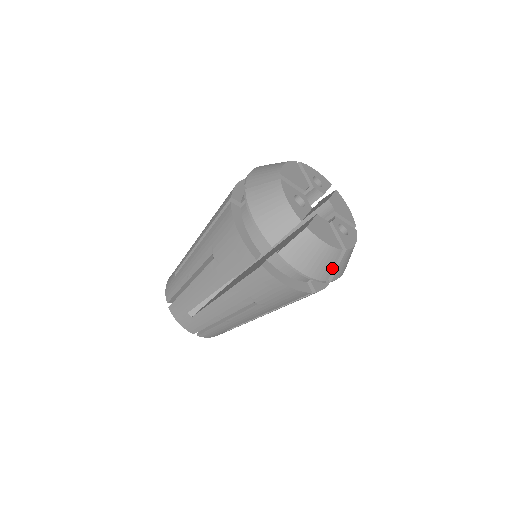
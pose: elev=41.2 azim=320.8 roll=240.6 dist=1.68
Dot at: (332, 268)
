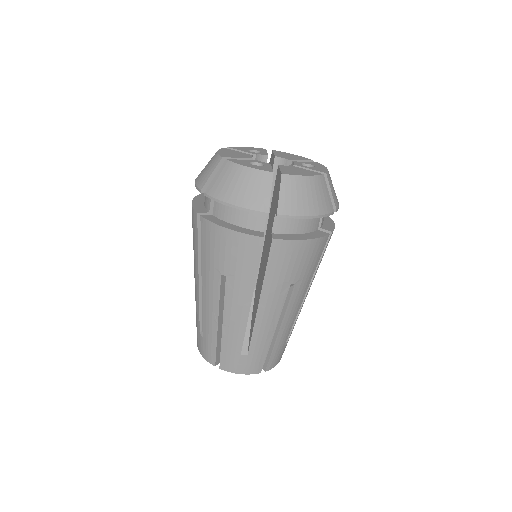
Dot at: (328, 197)
